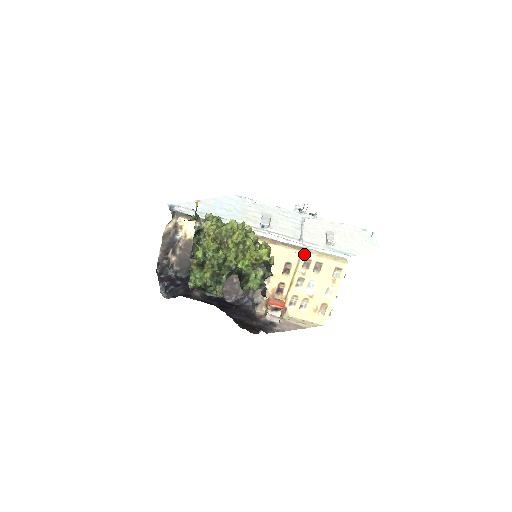
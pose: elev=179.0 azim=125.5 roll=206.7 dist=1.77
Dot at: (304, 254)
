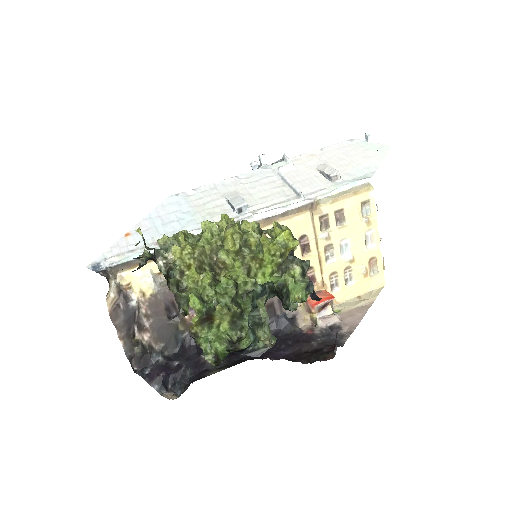
Dot at: (314, 212)
